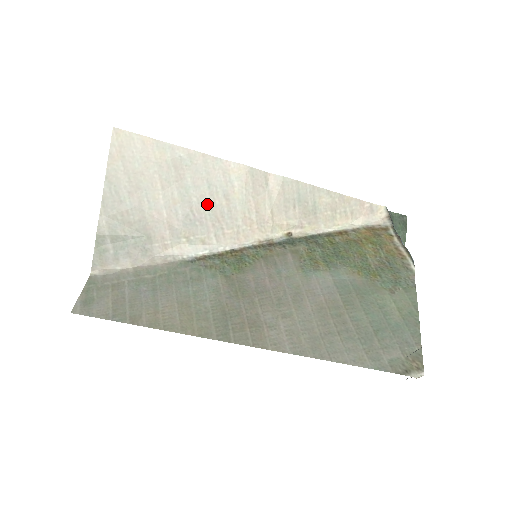
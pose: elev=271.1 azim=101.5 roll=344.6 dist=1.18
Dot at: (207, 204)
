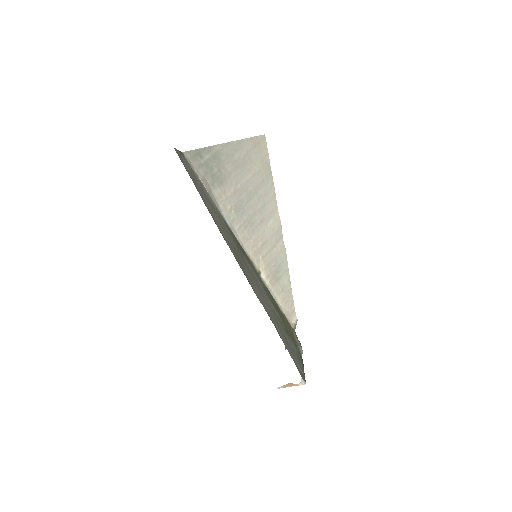
Dot at: (254, 211)
